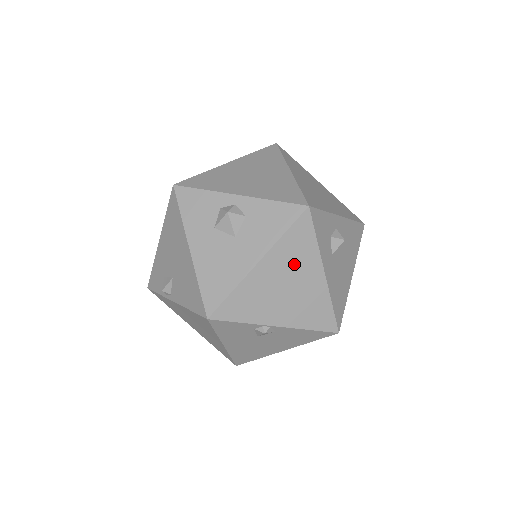
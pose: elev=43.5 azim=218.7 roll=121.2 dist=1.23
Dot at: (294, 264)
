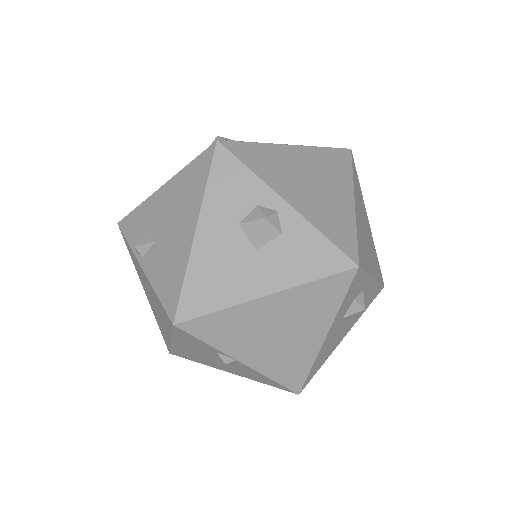
Dot at: (302, 314)
